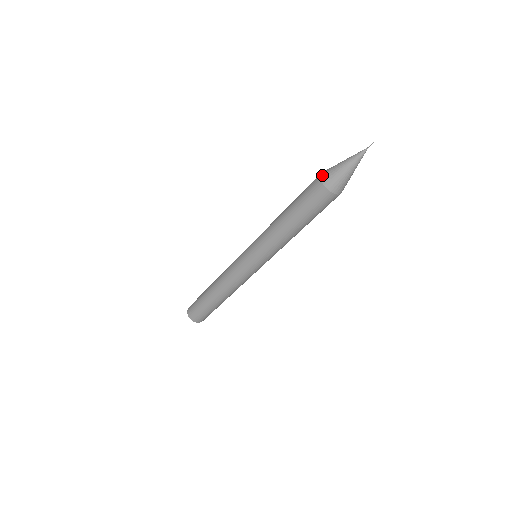
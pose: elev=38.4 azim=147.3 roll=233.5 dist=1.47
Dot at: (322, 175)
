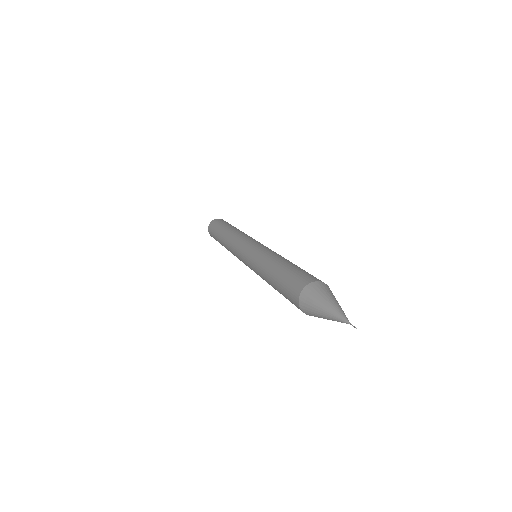
Dot at: (306, 289)
